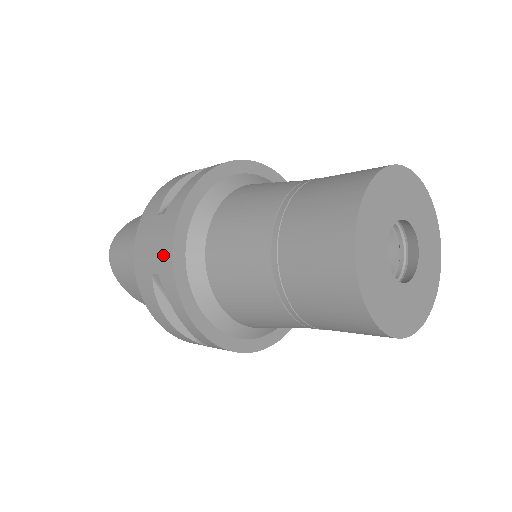
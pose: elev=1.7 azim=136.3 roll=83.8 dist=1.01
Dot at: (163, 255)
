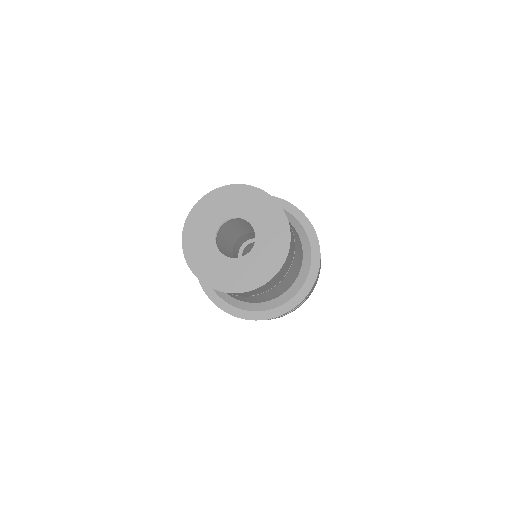
Dot at: occluded
